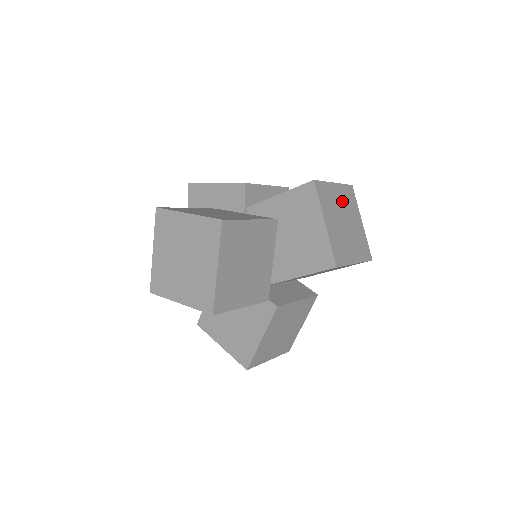
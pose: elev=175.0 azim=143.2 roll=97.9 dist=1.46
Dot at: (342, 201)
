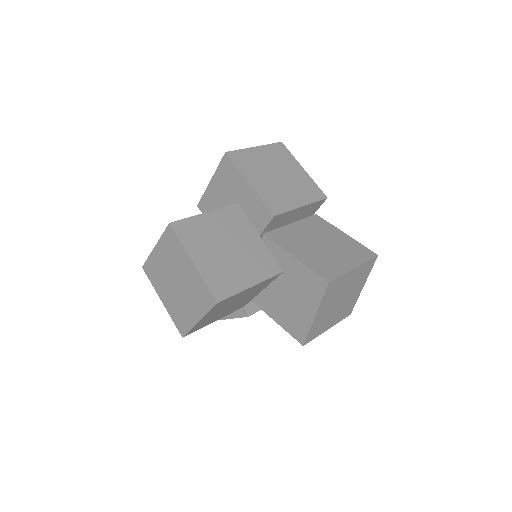
Dot at: (352, 281)
